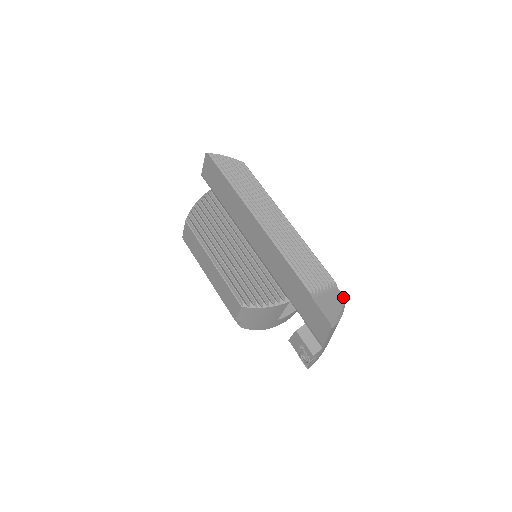
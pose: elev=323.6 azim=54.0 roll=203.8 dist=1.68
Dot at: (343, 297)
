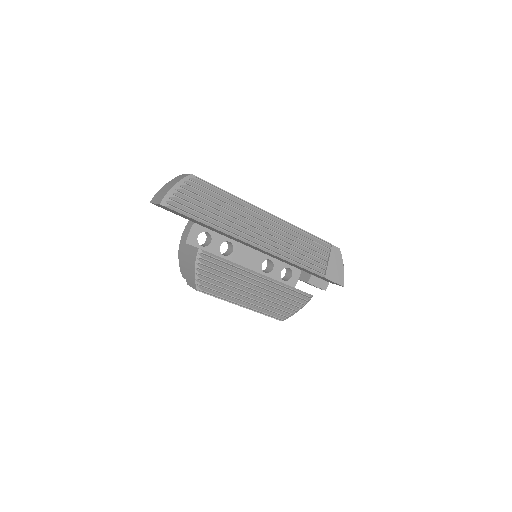
Dot at: (339, 250)
